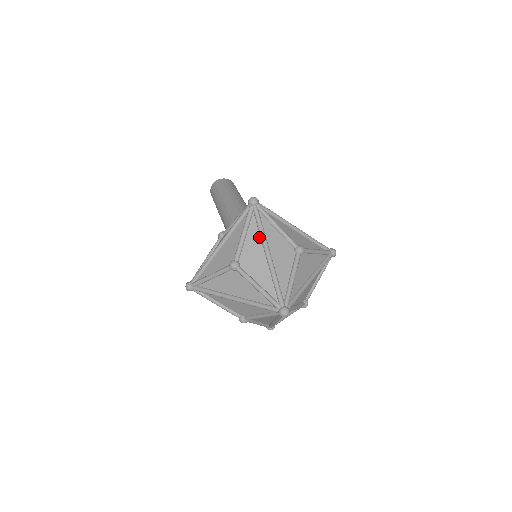
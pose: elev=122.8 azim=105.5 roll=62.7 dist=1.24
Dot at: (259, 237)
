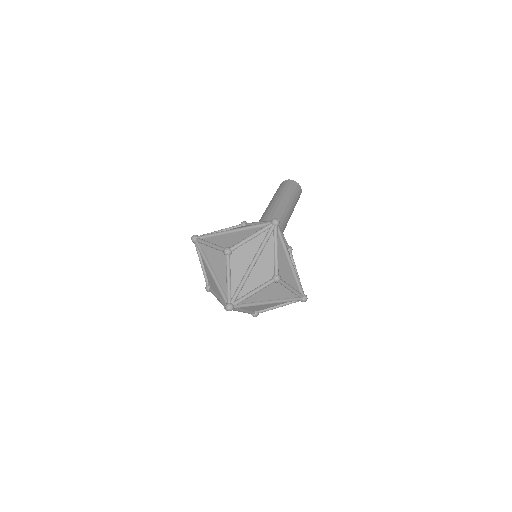
Dot at: (258, 248)
